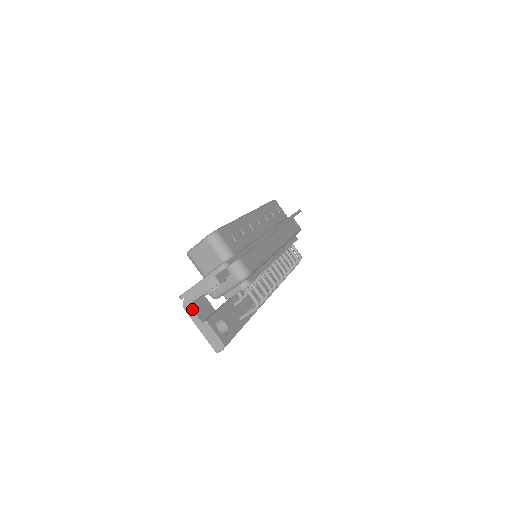
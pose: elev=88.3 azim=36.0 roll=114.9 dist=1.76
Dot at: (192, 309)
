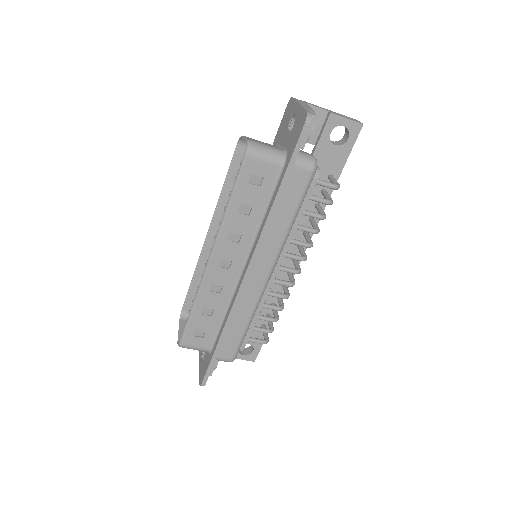
Dot at: occluded
